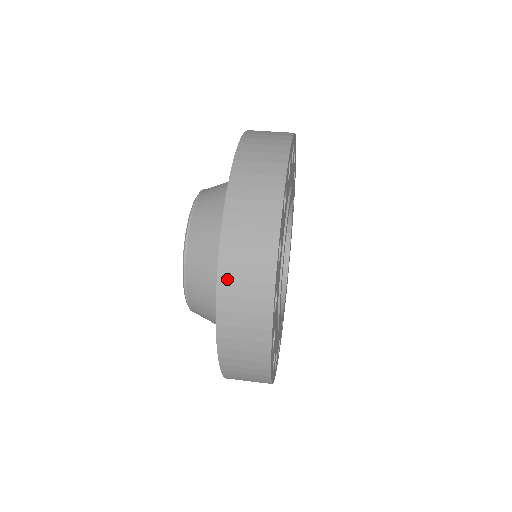
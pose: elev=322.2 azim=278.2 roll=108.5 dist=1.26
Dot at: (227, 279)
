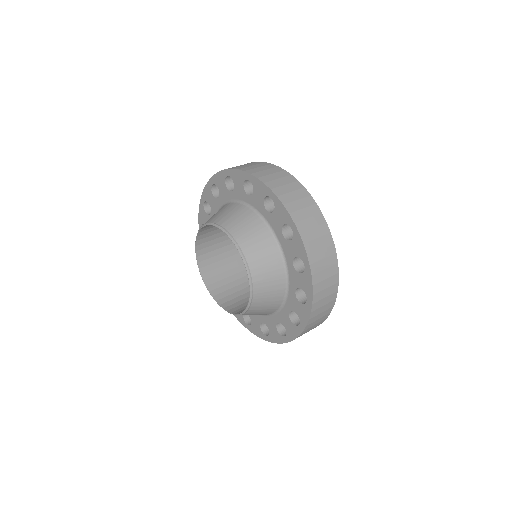
Dot at: (314, 317)
